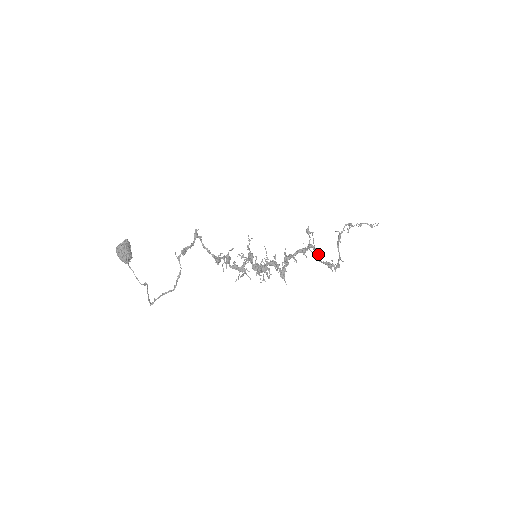
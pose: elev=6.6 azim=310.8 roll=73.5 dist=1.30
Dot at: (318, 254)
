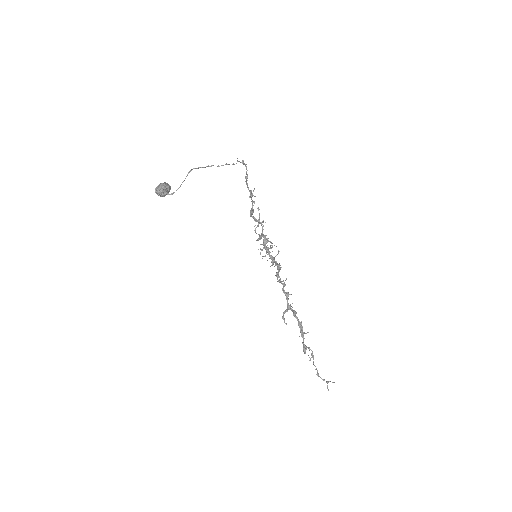
Dot at: occluded
